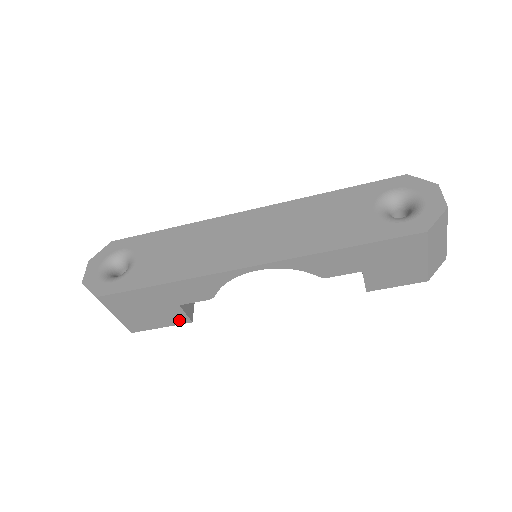
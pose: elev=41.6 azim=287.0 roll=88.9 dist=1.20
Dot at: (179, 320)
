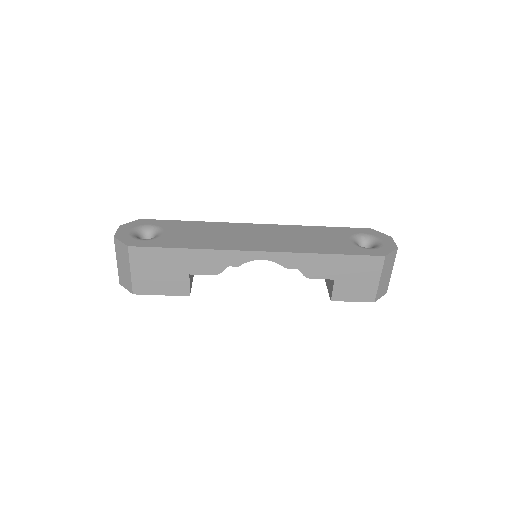
Dot at: (180, 291)
